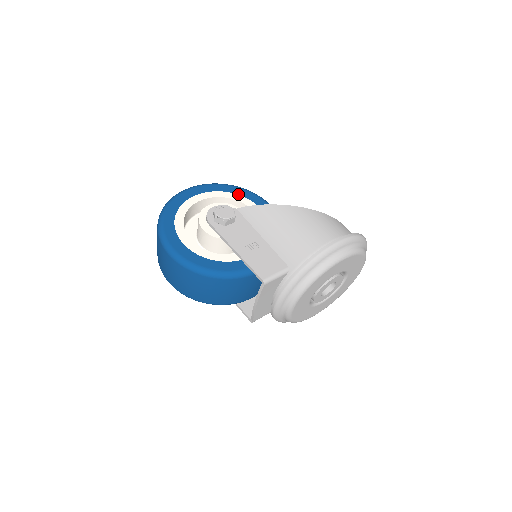
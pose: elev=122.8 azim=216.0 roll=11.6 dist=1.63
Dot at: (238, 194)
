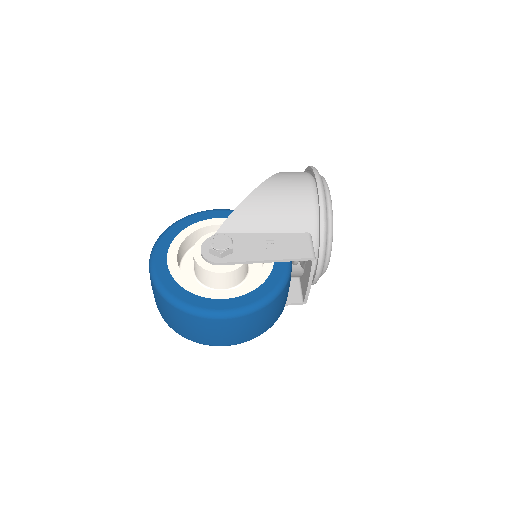
Dot at: (190, 225)
